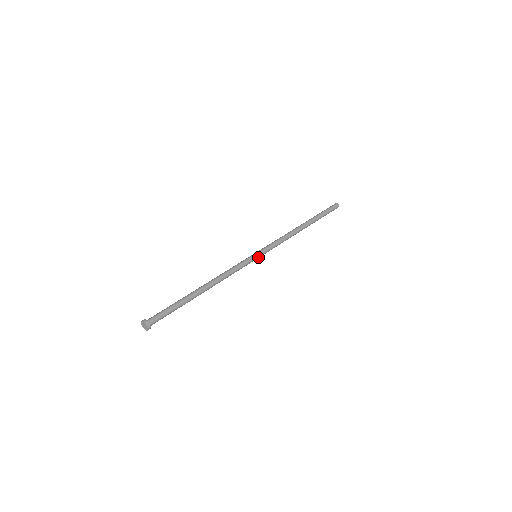
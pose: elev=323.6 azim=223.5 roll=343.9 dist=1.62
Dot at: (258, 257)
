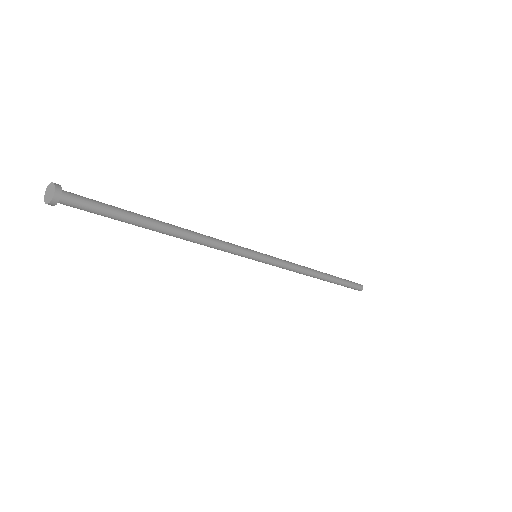
Dot at: (259, 254)
